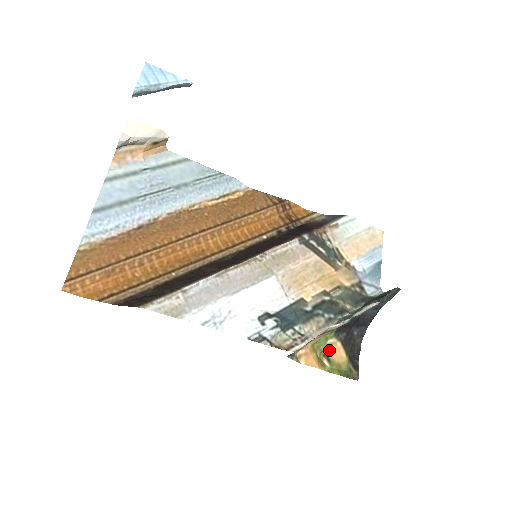
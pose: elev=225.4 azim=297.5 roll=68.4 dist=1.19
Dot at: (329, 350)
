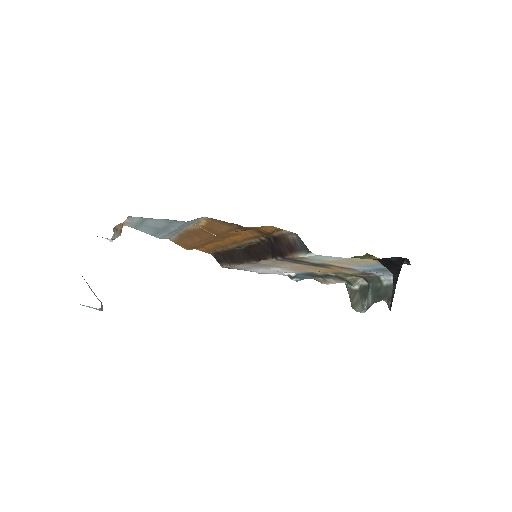
Dot at: (371, 258)
